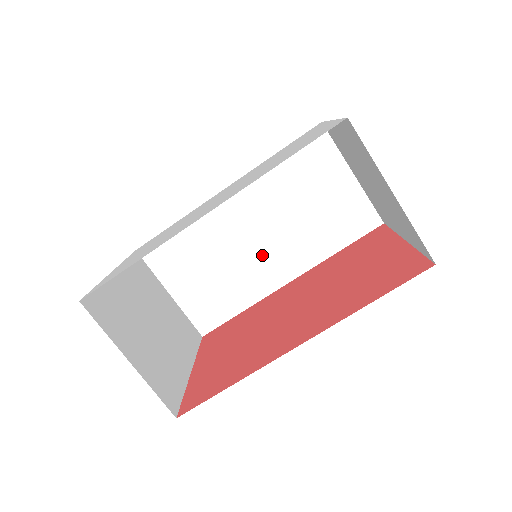
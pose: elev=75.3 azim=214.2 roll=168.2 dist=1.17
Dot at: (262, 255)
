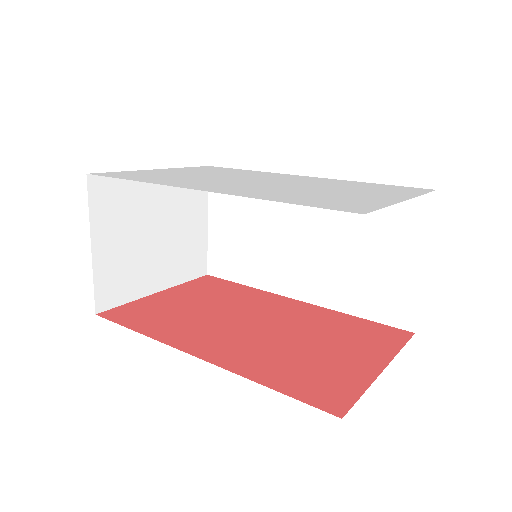
Dot at: (293, 258)
